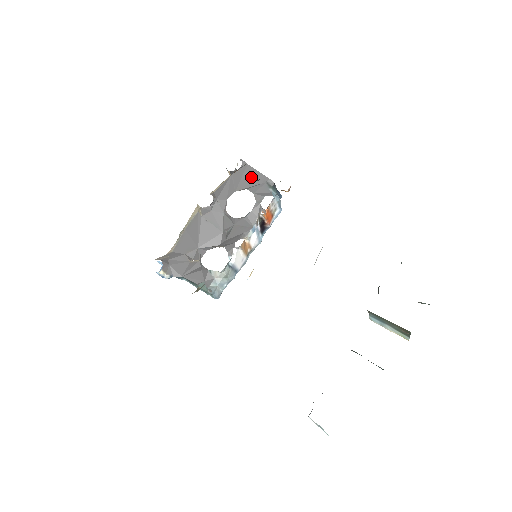
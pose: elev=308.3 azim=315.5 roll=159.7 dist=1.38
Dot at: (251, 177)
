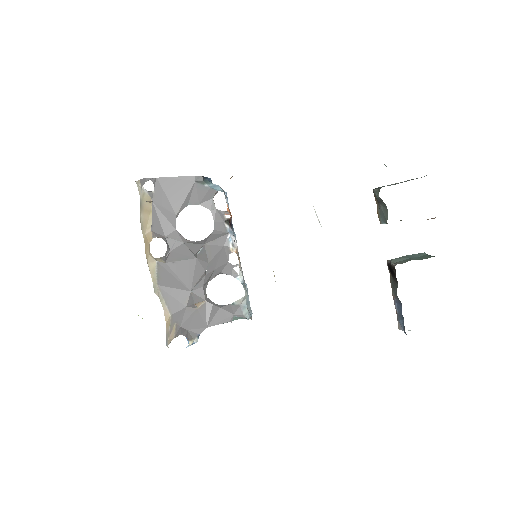
Dot at: (175, 188)
